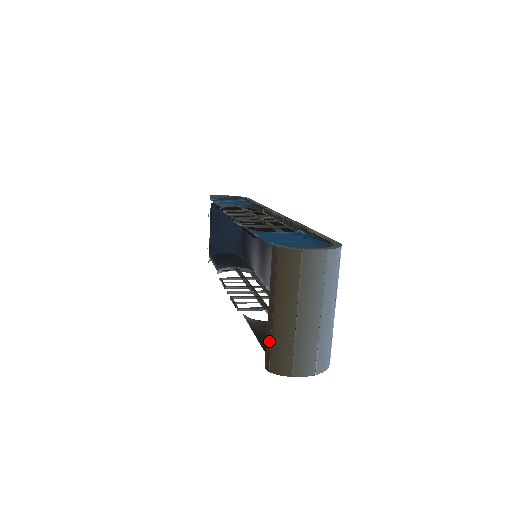
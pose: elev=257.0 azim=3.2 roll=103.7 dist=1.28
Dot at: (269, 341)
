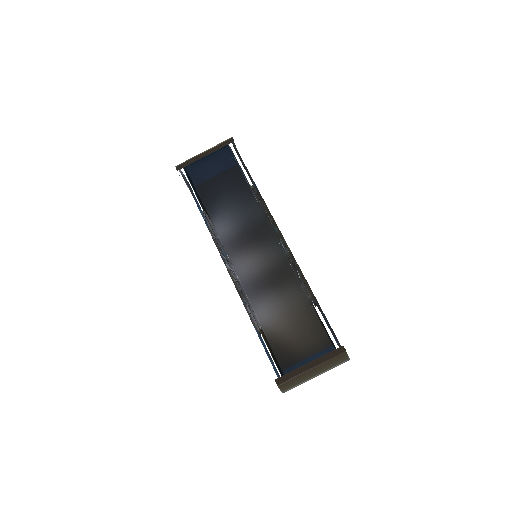
Dot at: (294, 375)
